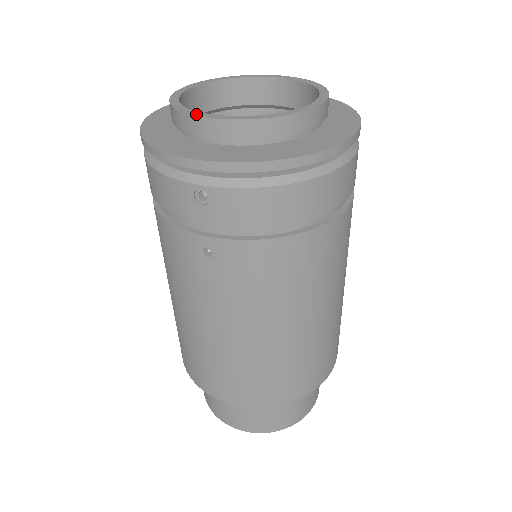
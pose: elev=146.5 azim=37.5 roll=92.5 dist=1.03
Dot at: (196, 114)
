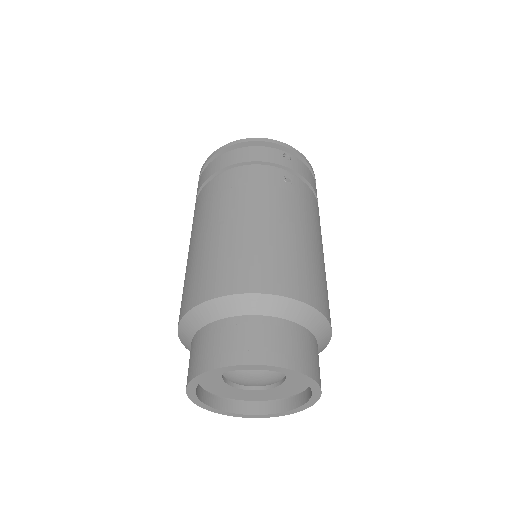
Dot at: occluded
